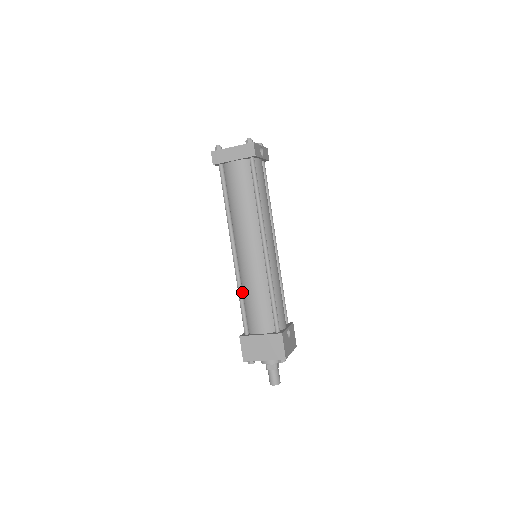
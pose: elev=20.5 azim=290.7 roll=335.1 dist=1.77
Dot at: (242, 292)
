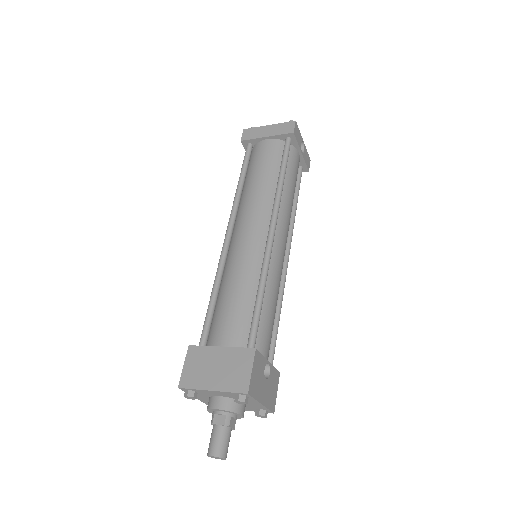
Dot at: (219, 286)
